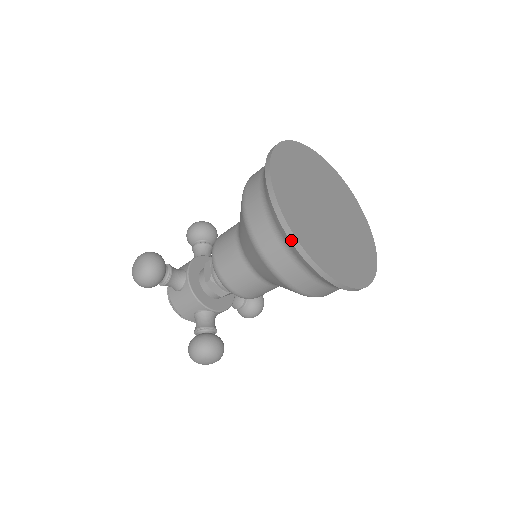
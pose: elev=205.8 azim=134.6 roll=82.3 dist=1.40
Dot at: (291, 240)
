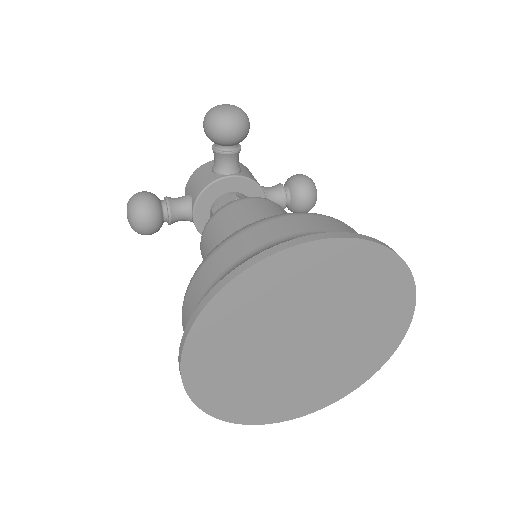
Dot at: occluded
